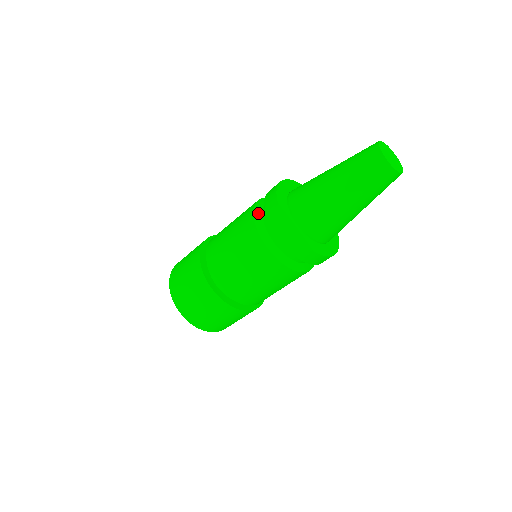
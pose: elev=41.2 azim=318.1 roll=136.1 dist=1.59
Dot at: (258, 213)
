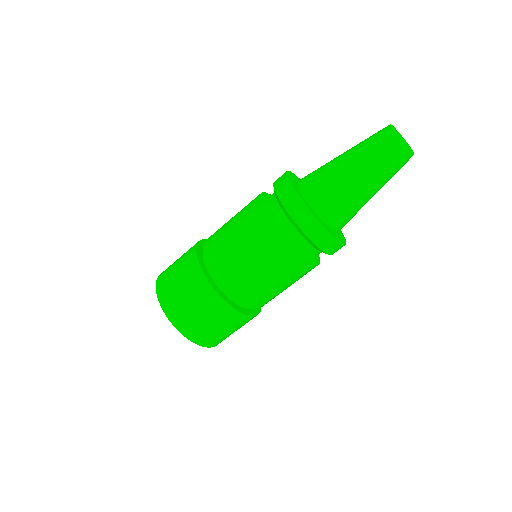
Dot at: occluded
